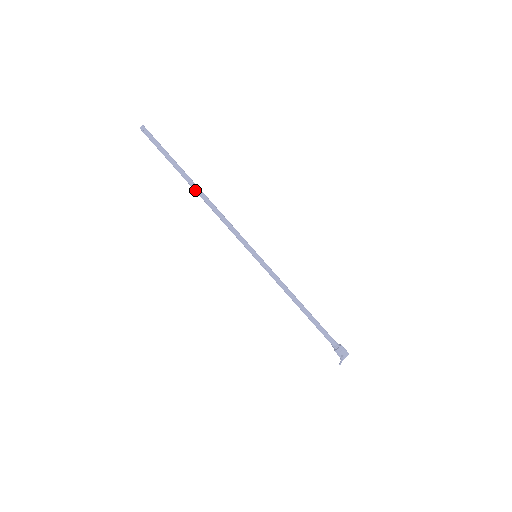
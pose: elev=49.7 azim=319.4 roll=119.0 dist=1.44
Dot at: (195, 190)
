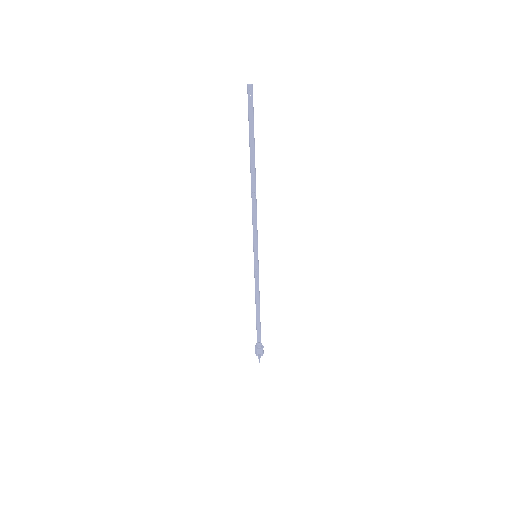
Dot at: (252, 175)
